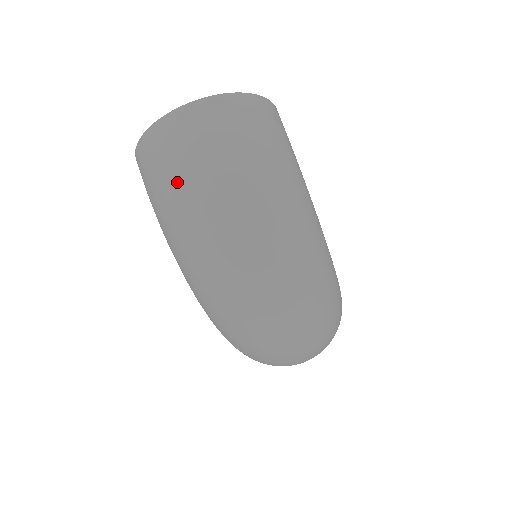
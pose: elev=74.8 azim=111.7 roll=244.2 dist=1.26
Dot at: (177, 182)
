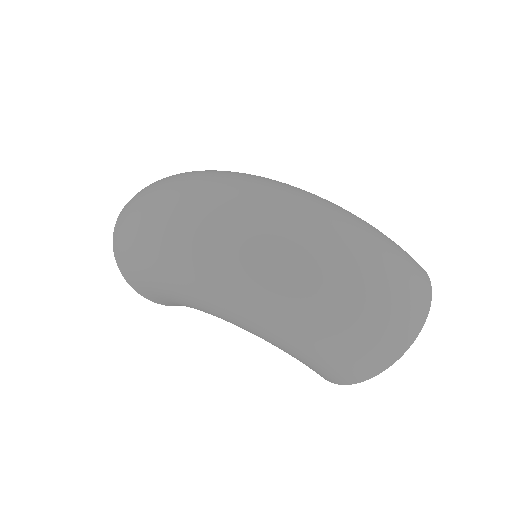
Dot at: (131, 221)
